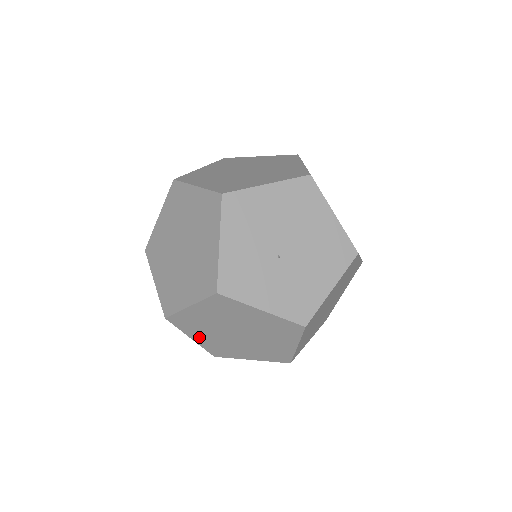
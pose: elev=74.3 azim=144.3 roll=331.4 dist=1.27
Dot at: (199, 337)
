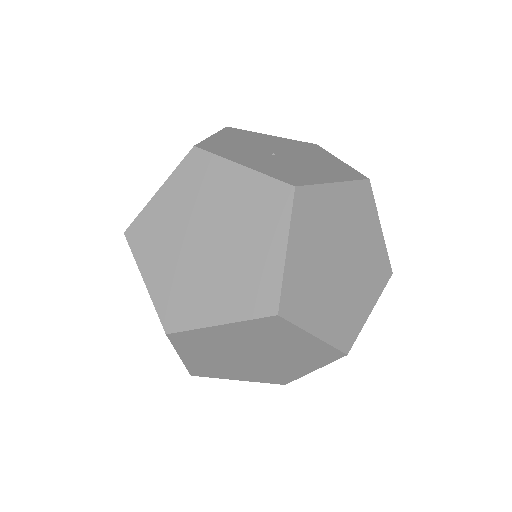
Dot at: (155, 273)
